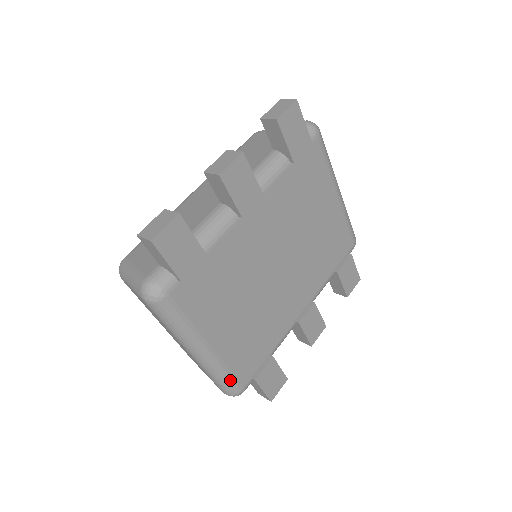
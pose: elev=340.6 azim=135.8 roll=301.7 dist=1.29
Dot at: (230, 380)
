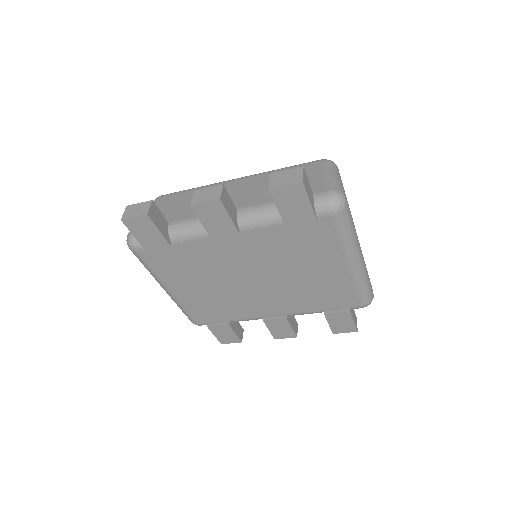
Dot at: (187, 314)
